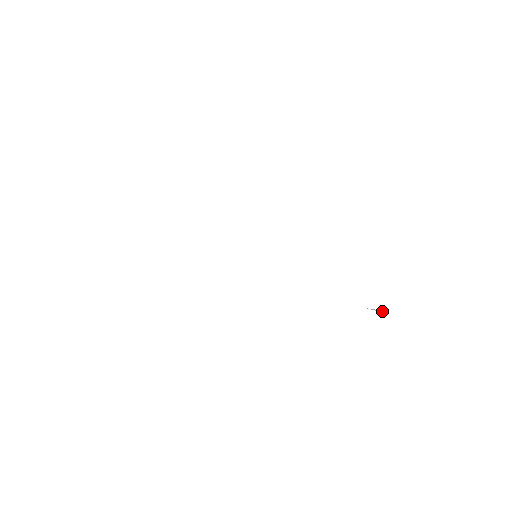
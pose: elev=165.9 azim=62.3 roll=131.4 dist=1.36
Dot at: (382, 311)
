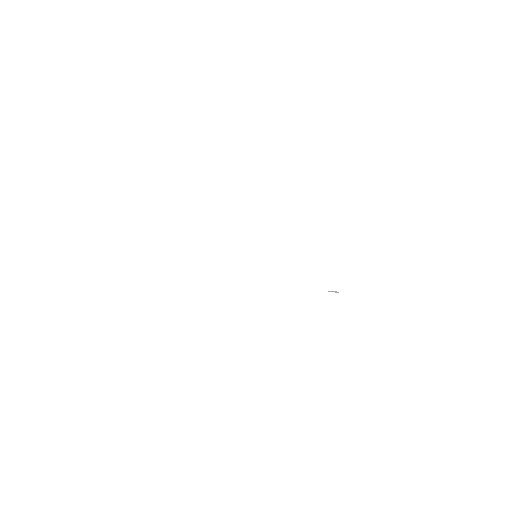
Dot at: occluded
